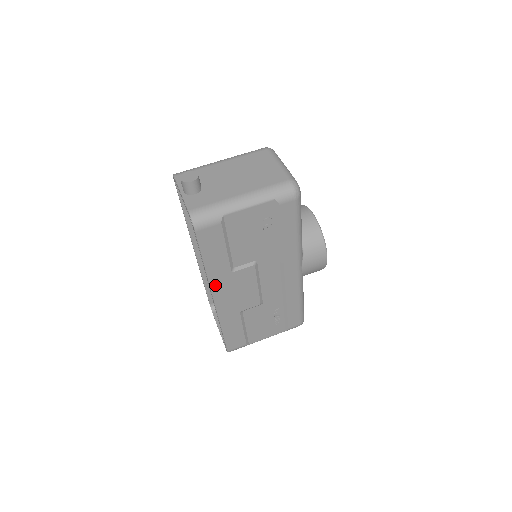
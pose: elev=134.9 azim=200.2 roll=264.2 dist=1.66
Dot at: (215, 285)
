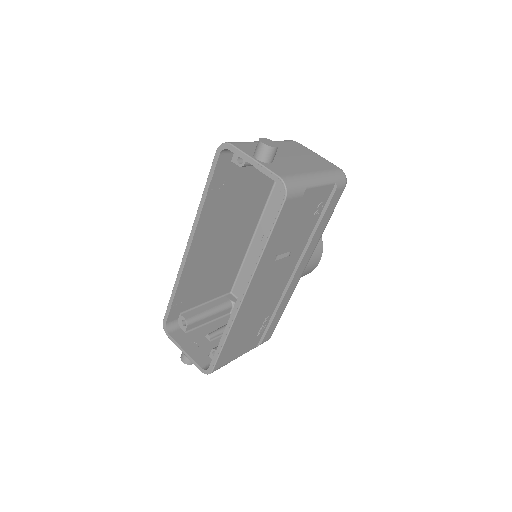
Dot at: (256, 275)
